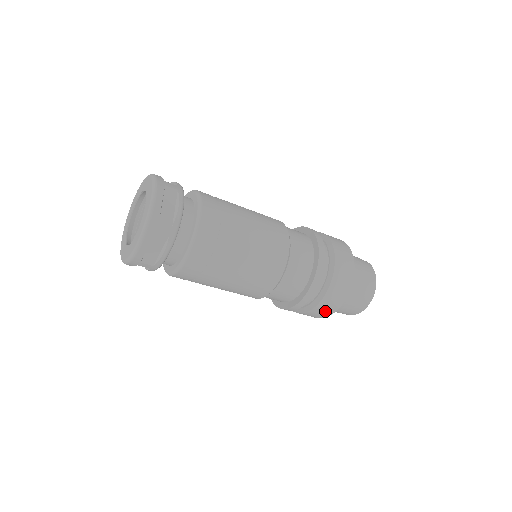
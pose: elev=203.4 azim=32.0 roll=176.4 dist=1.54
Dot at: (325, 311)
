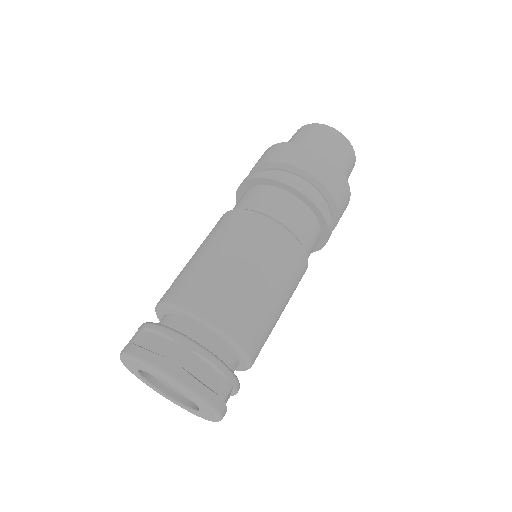
Dot at: occluded
